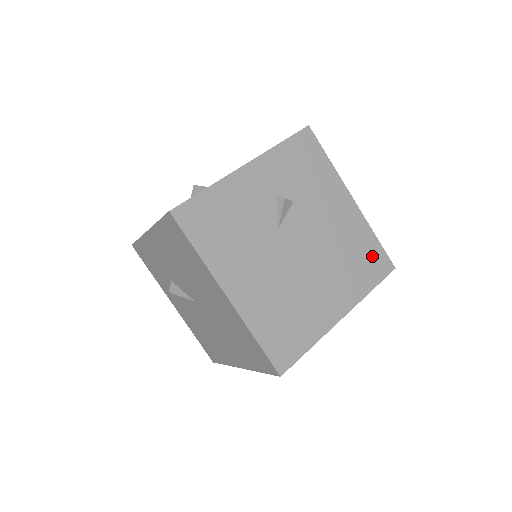
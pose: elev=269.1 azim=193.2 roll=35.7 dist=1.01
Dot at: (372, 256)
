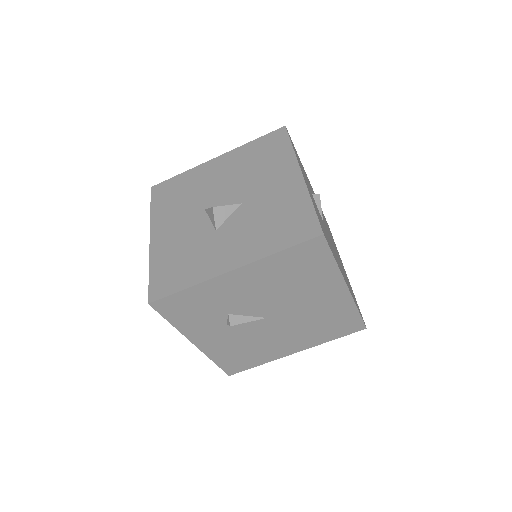
Dot at: occluded
